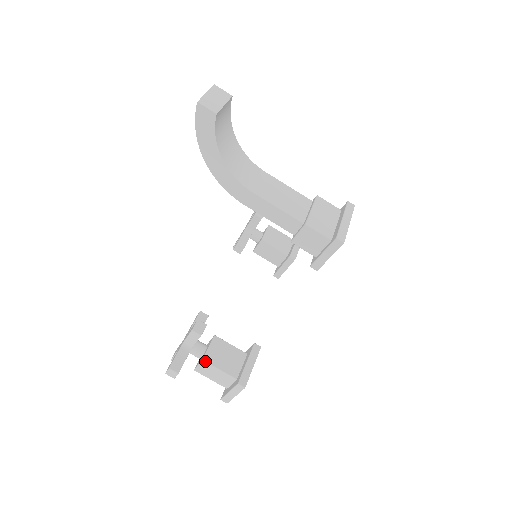
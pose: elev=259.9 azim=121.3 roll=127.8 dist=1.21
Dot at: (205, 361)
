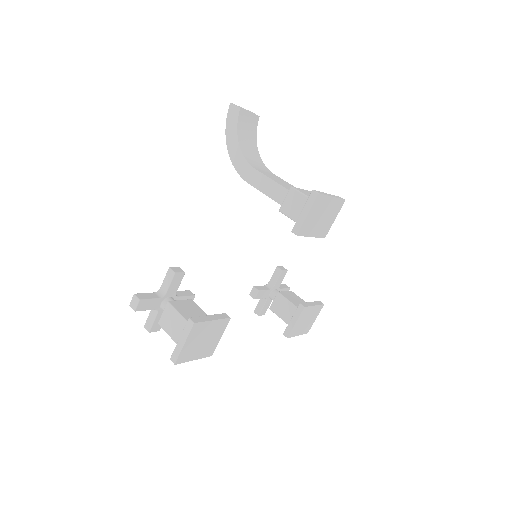
Dot at: (170, 303)
